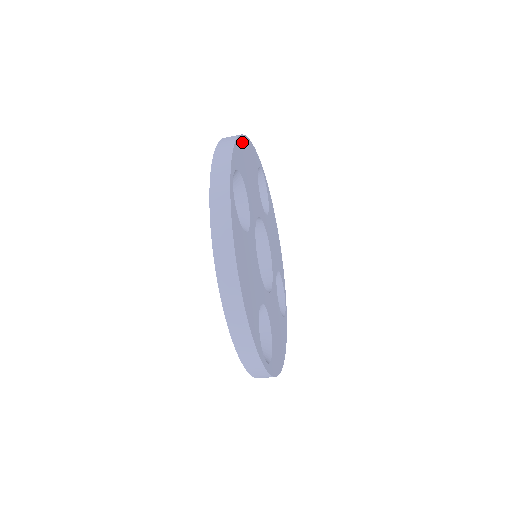
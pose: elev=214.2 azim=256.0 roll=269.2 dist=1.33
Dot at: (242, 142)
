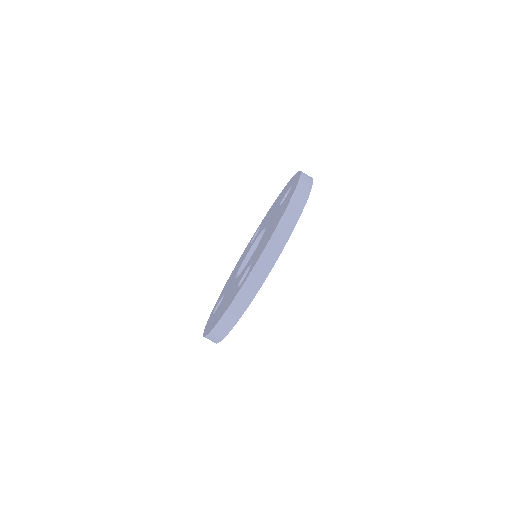
Dot at: occluded
